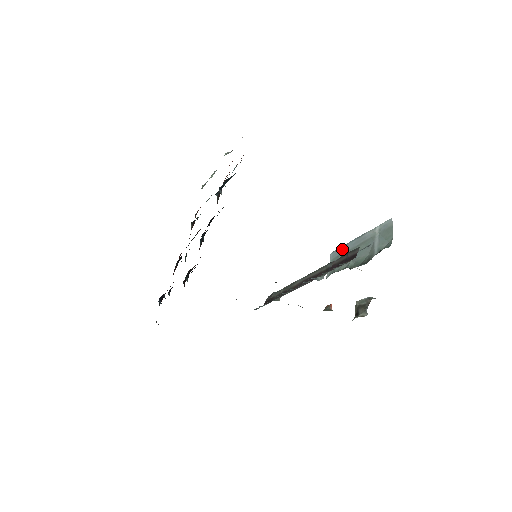
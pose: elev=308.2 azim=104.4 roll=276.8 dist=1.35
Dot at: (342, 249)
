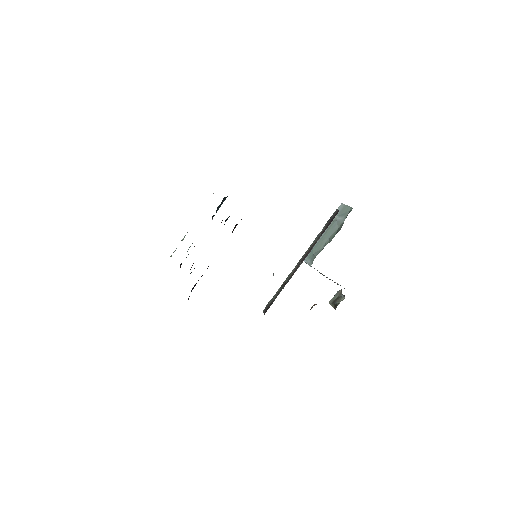
Dot at: occluded
